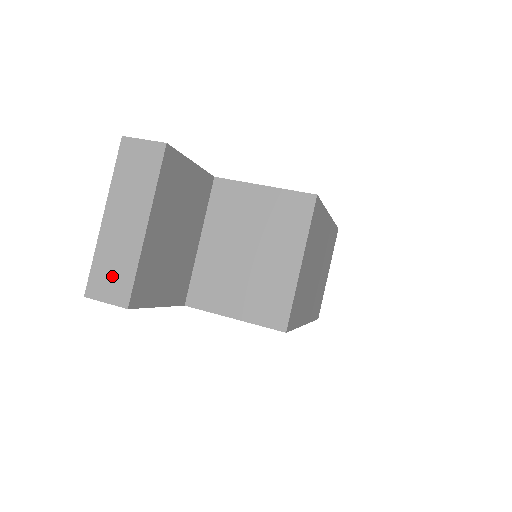
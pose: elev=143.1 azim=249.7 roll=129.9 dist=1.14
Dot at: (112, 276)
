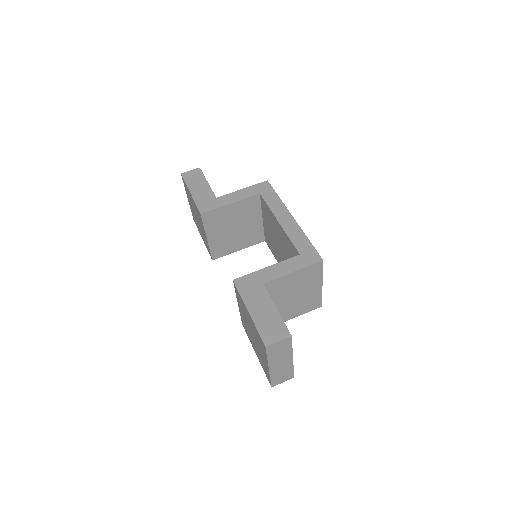
Dot at: (283, 377)
